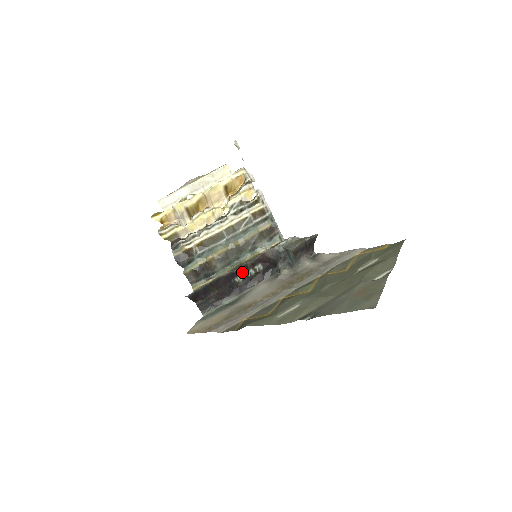
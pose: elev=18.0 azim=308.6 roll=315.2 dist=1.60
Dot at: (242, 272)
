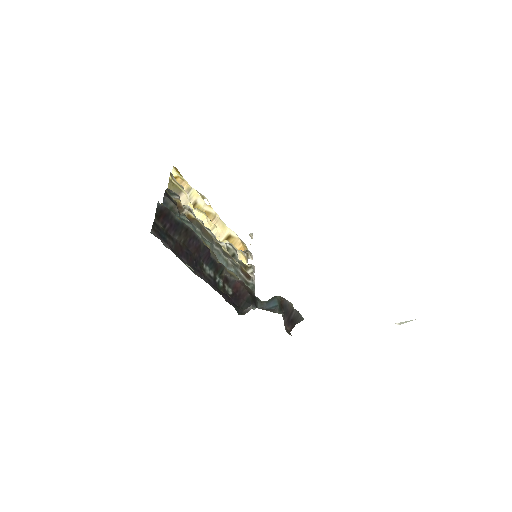
Dot at: (214, 270)
